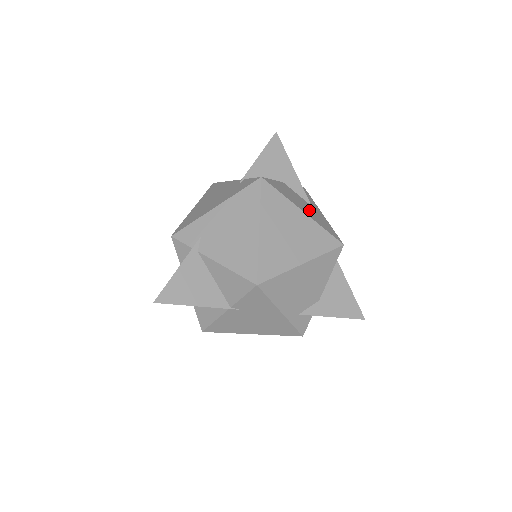
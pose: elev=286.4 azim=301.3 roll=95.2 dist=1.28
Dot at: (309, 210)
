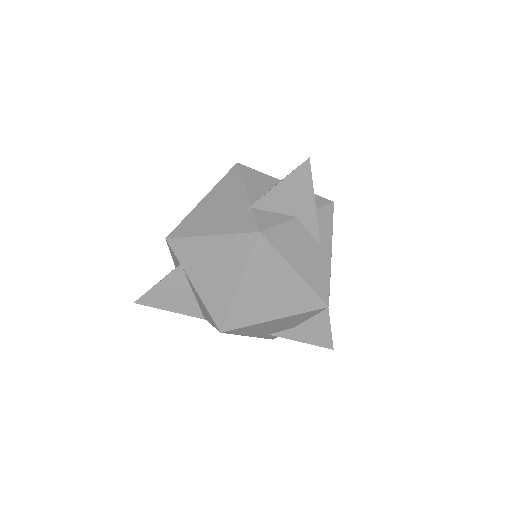
Dot at: (309, 260)
